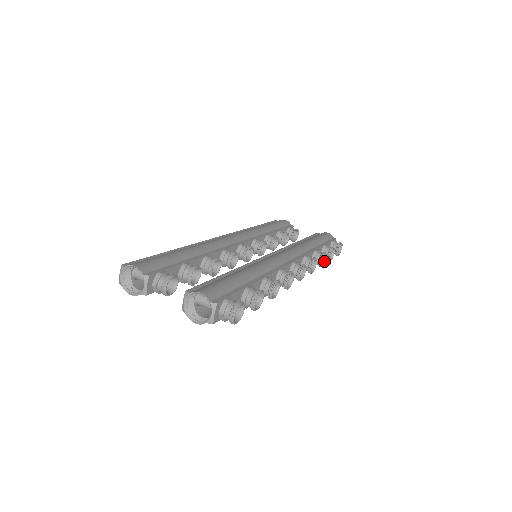
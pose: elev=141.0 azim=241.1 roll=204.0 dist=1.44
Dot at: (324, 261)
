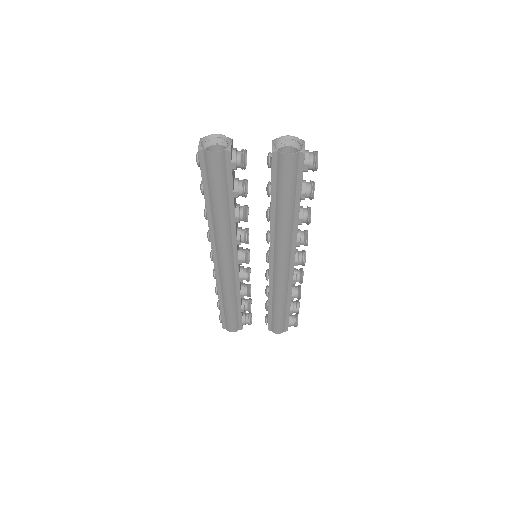
Dot at: occluded
